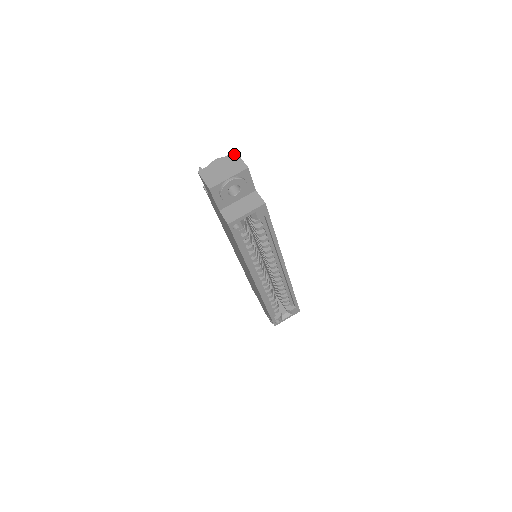
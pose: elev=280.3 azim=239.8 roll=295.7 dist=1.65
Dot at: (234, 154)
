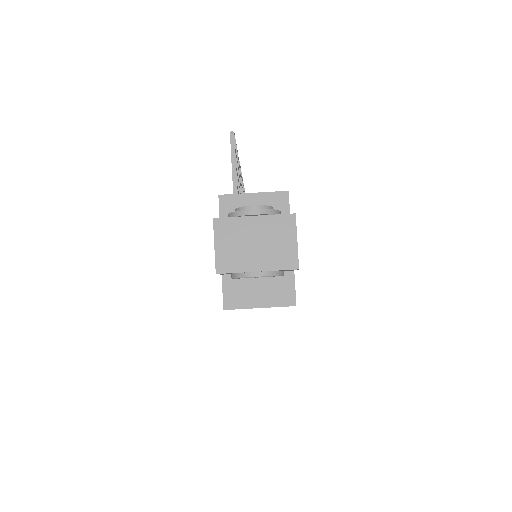
Dot at: (290, 220)
